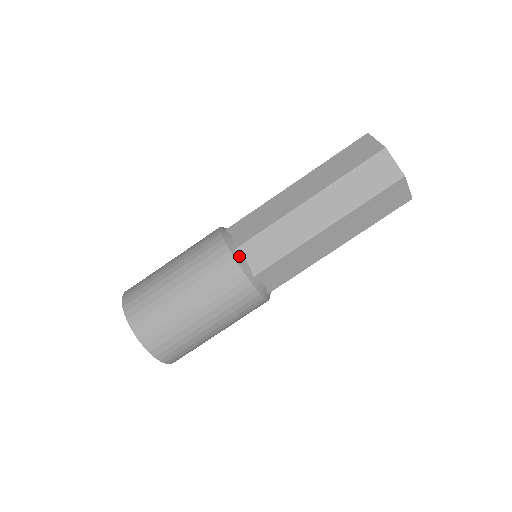
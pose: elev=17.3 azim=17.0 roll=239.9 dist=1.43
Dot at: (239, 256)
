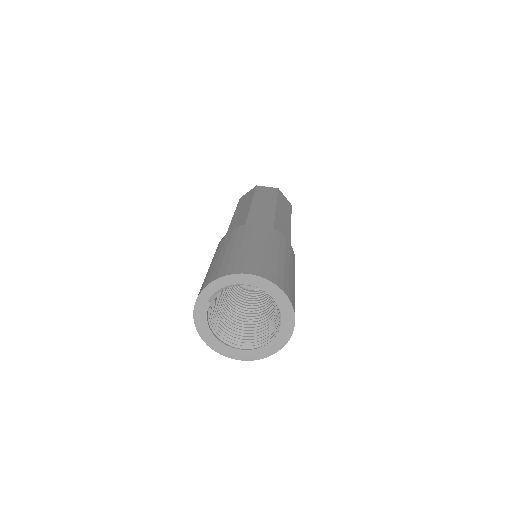
Dot at: occluded
